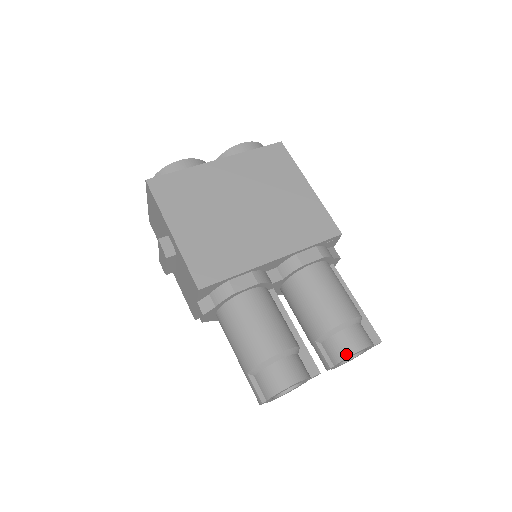
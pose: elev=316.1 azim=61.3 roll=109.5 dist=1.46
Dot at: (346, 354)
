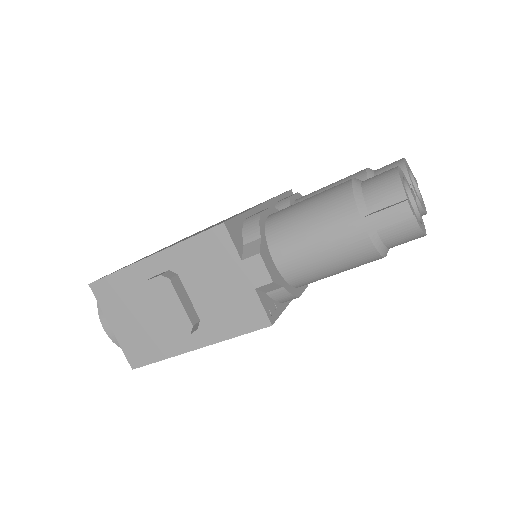
Dot at: (400, 166)
